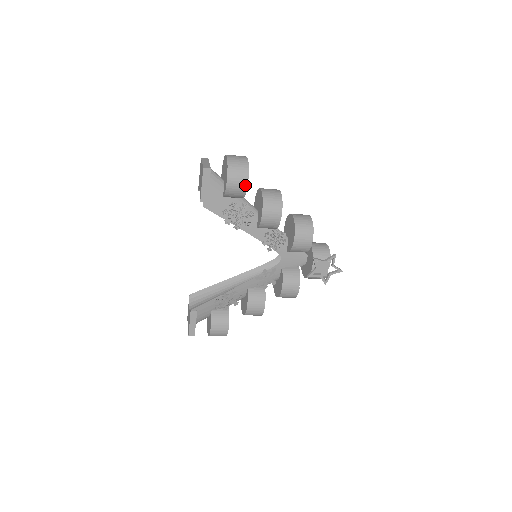
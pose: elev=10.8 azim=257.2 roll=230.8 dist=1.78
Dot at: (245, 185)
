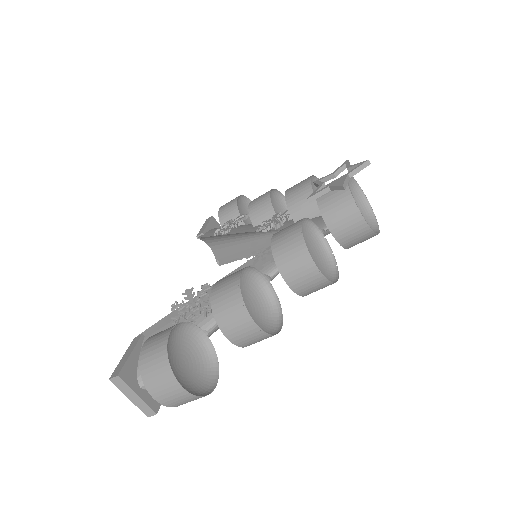
Dot at: (236, 200)
